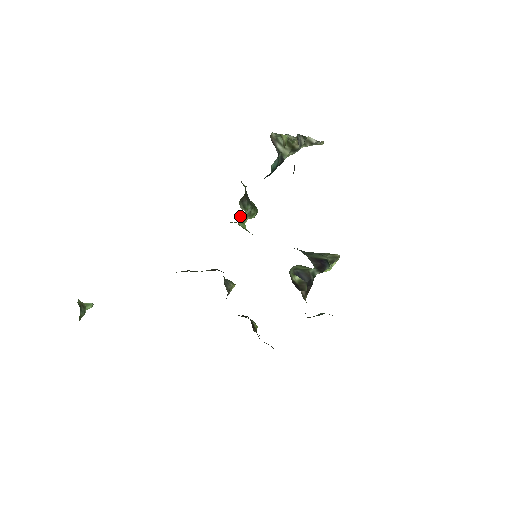
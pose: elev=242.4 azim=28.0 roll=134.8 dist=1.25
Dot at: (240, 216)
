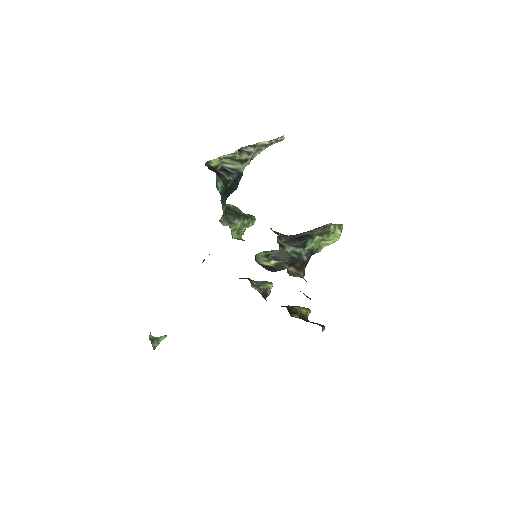
Dot at: (232, 231)
